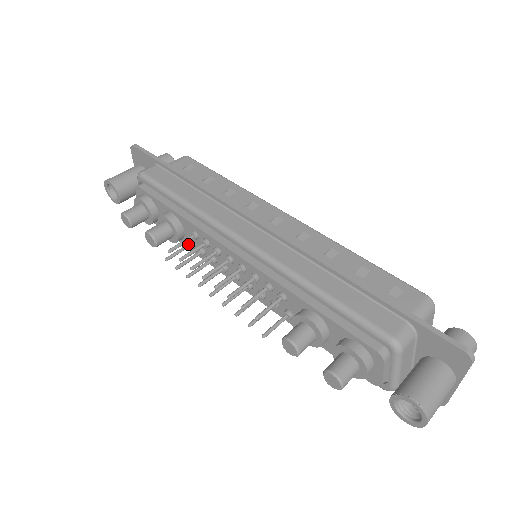
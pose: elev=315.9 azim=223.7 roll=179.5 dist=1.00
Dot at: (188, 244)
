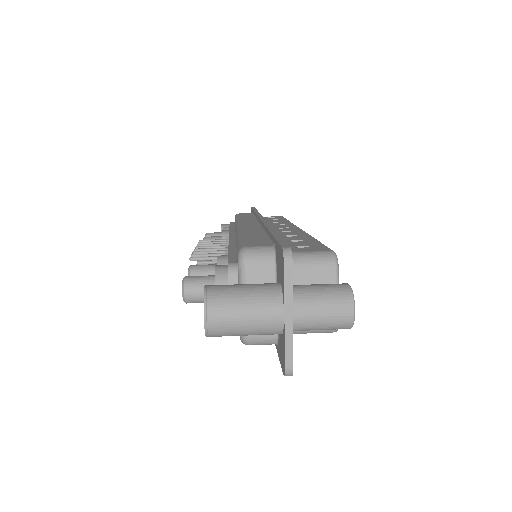
Dot at: occluded
